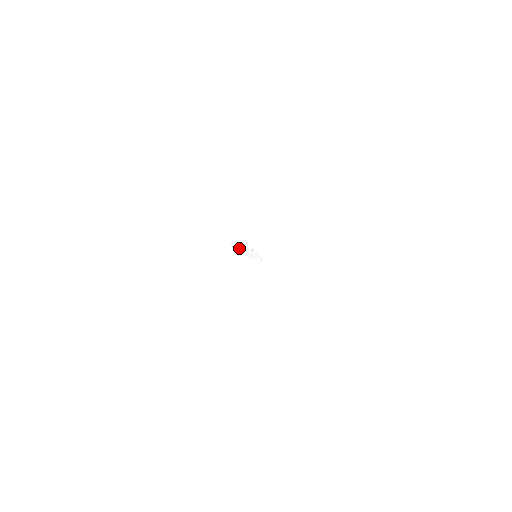
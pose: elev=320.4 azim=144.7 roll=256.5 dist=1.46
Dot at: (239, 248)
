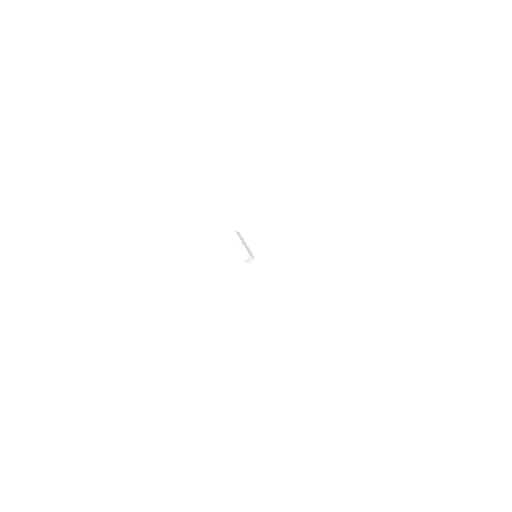
Dot at: (241, 239)
